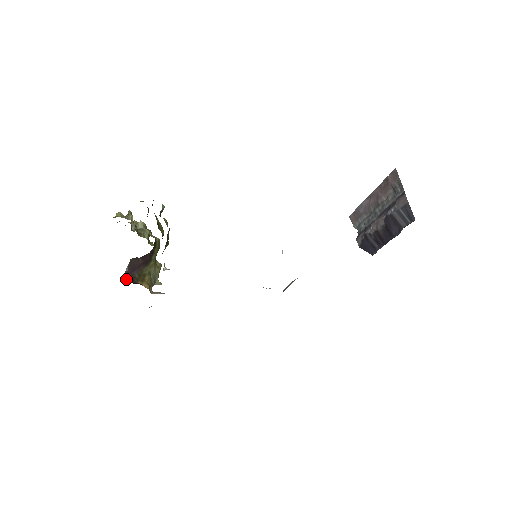
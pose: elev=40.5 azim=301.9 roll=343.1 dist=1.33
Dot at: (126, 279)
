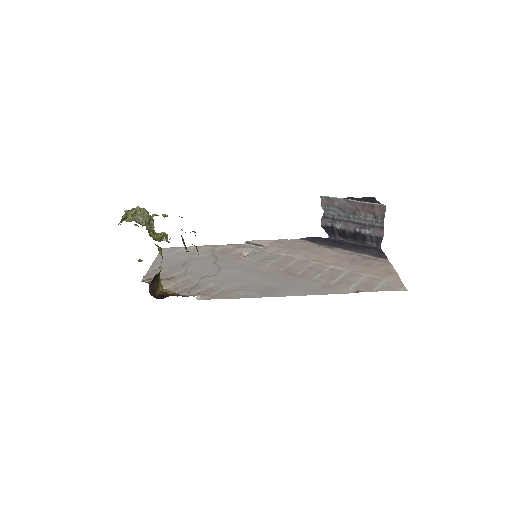
Dot at: (150, 293)
